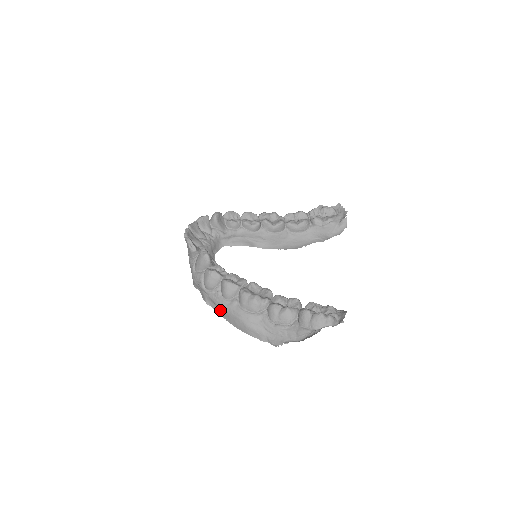
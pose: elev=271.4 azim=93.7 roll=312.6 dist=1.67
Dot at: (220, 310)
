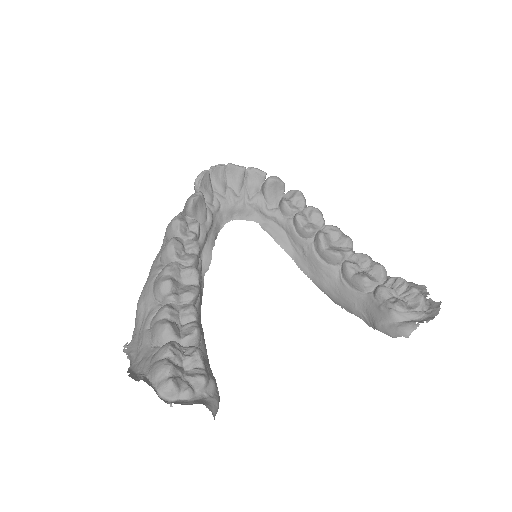
Dot at: occluded
